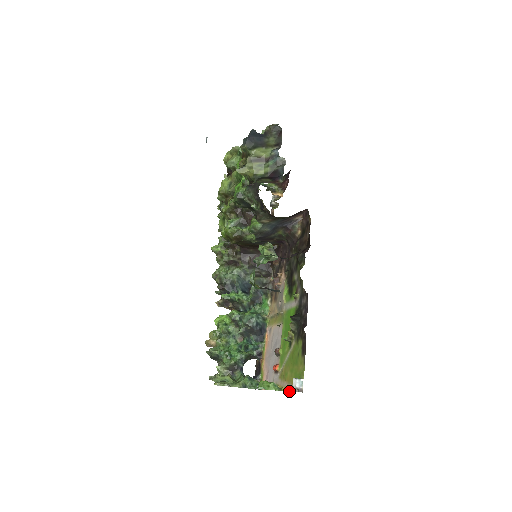
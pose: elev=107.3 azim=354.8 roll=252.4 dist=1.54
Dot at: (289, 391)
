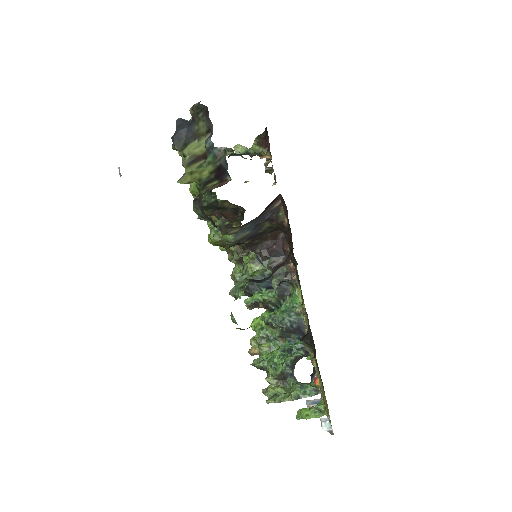
Dot at: occluded
